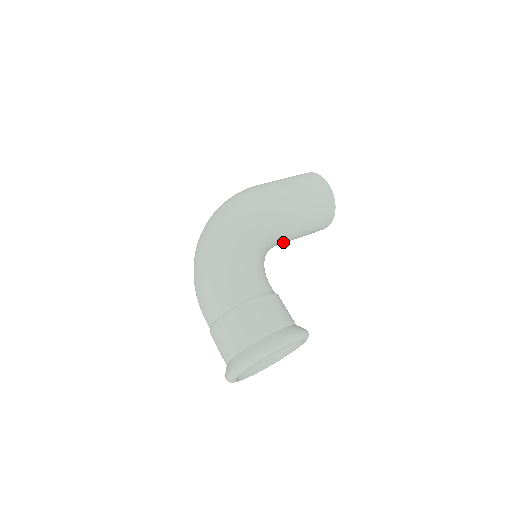
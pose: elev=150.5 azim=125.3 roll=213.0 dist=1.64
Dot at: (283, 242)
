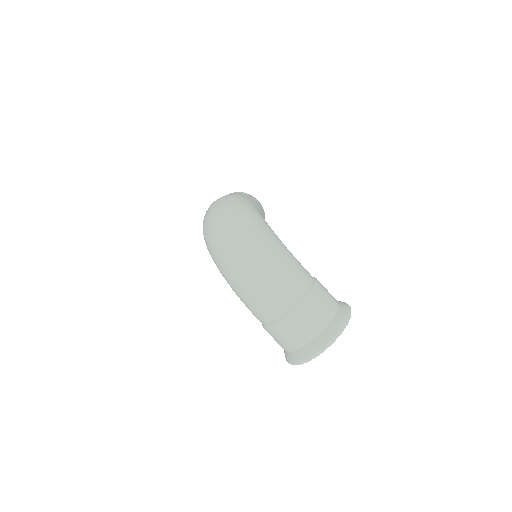
Dot at: occluded
